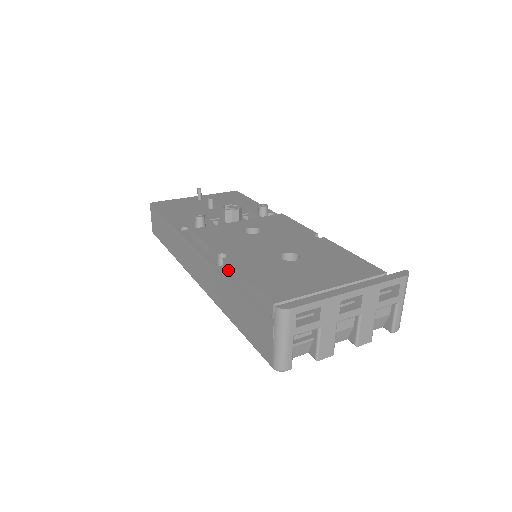
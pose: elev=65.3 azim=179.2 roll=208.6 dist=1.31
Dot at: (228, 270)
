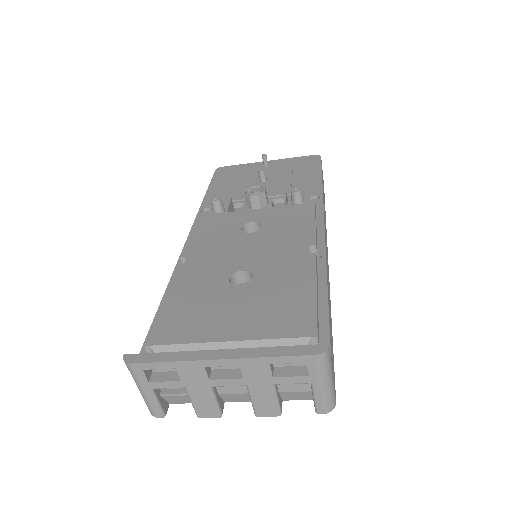
Dot at: occluded
